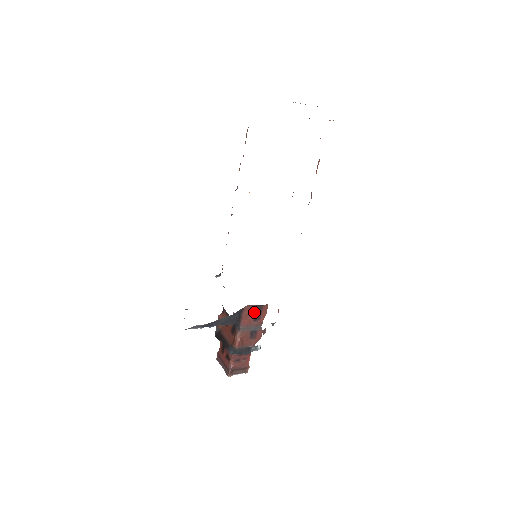
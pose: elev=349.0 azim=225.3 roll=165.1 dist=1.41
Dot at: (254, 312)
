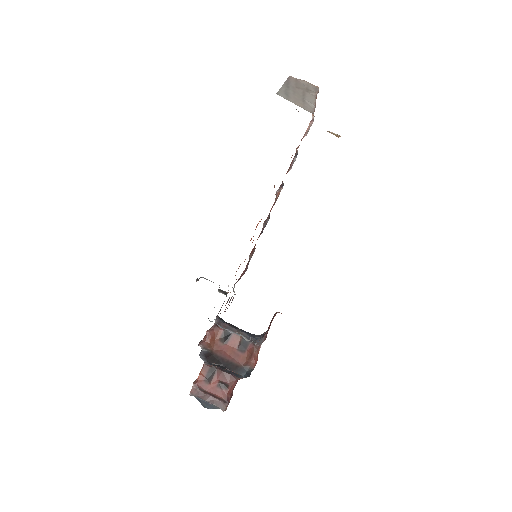
Dot at: occluded
